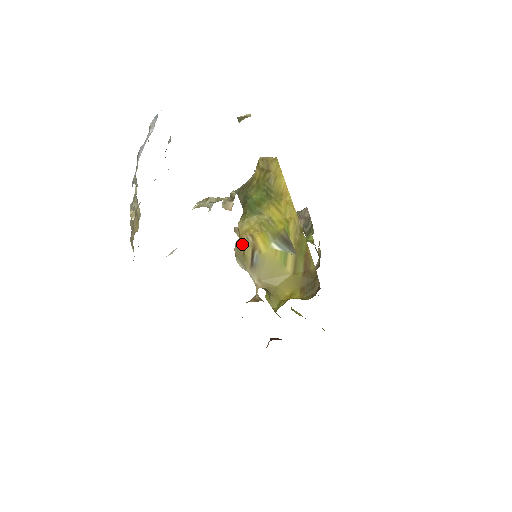
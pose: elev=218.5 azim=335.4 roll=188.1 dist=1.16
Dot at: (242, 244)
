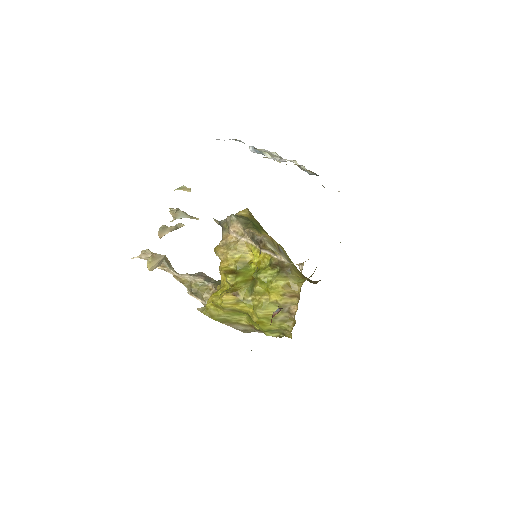
Dot at: (271, 237)
